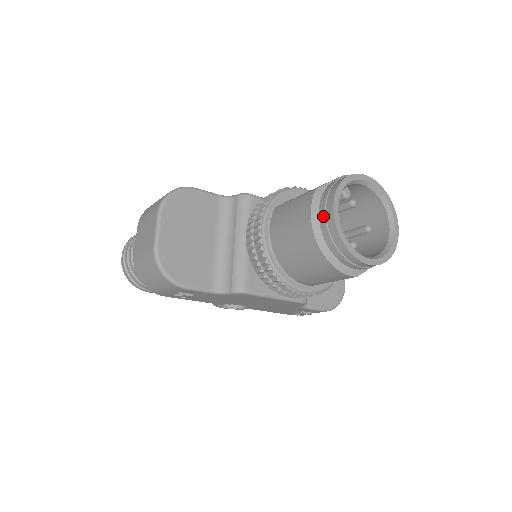
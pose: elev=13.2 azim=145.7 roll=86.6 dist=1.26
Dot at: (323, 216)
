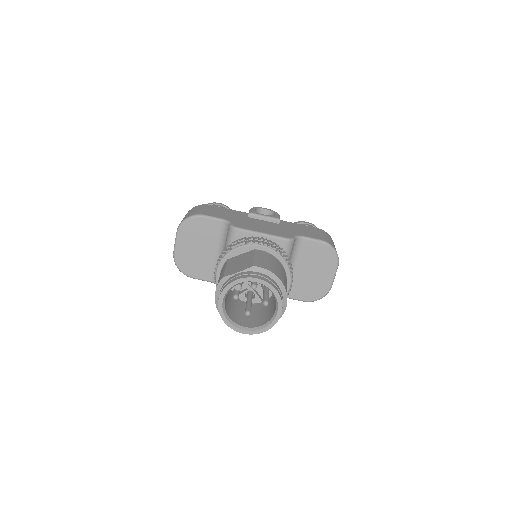
Dot at: (218, 299)
